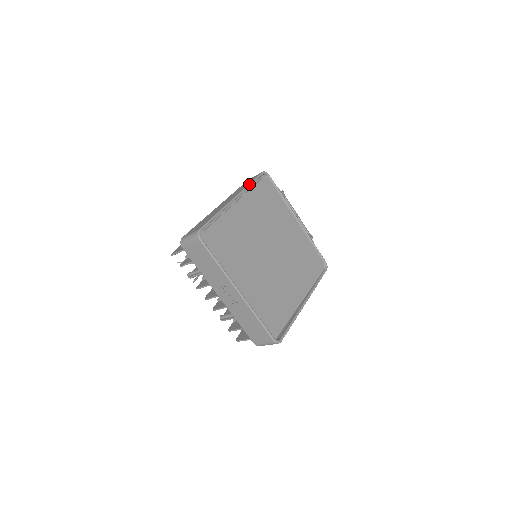
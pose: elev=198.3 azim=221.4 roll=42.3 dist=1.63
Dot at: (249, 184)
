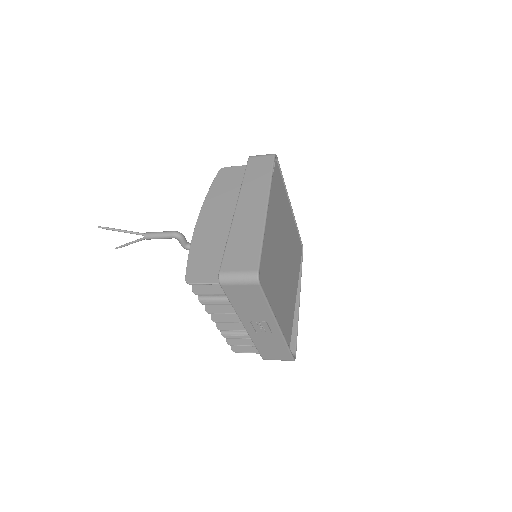
Dot at: (271, 180)
